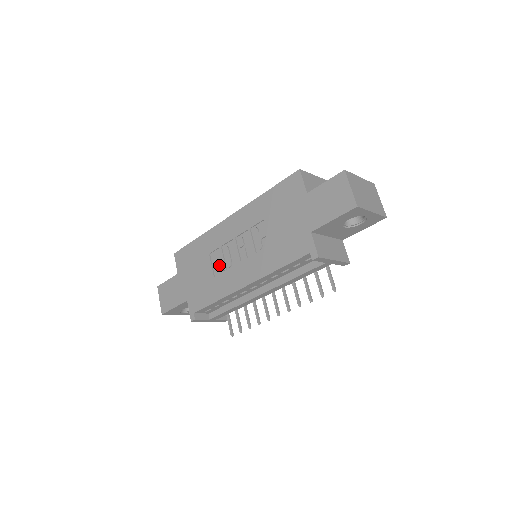
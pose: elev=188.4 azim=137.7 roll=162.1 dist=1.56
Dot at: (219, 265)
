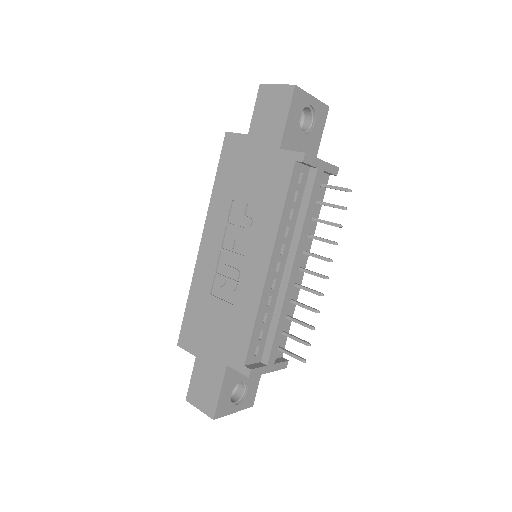
Dot at: (228, 288)
